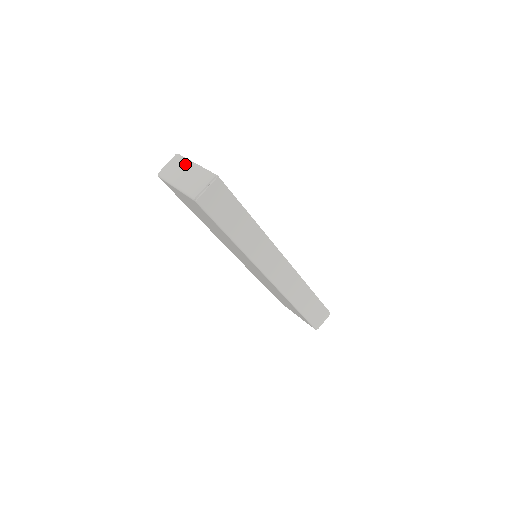
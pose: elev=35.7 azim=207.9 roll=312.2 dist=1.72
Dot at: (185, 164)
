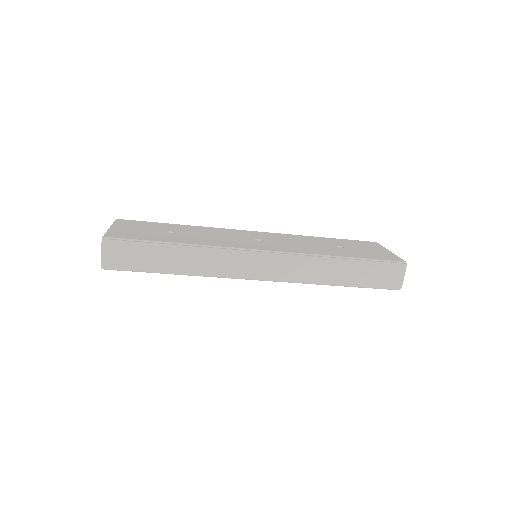
Dot at: occluded
